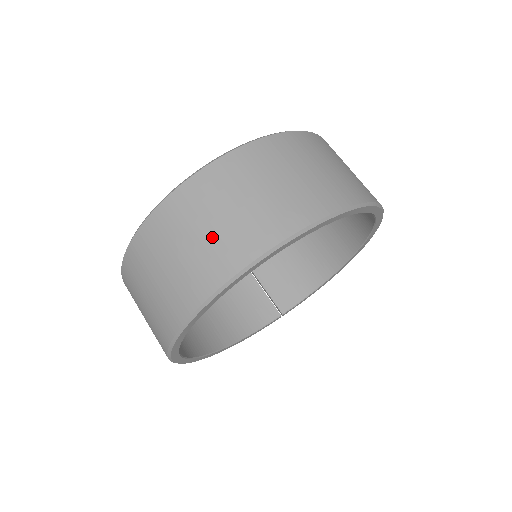
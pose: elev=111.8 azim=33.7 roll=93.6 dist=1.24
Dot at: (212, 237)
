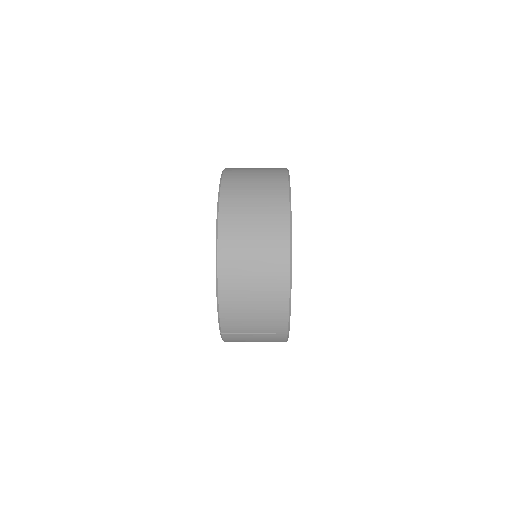
Dot at: occluded
